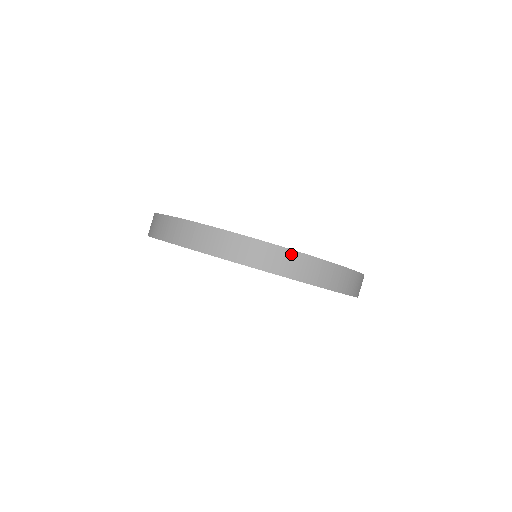
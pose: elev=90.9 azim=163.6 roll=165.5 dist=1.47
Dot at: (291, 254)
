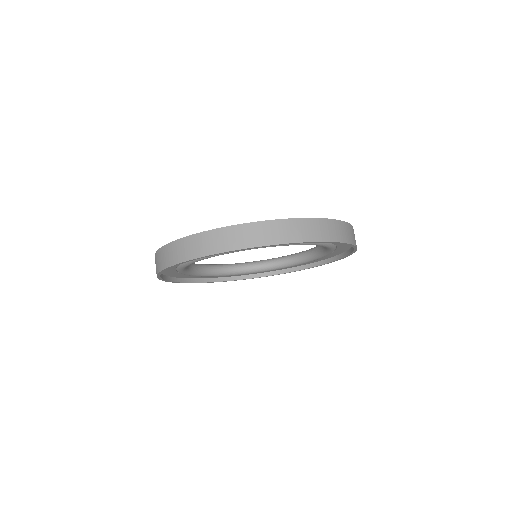
Dot at: (173, 245)
